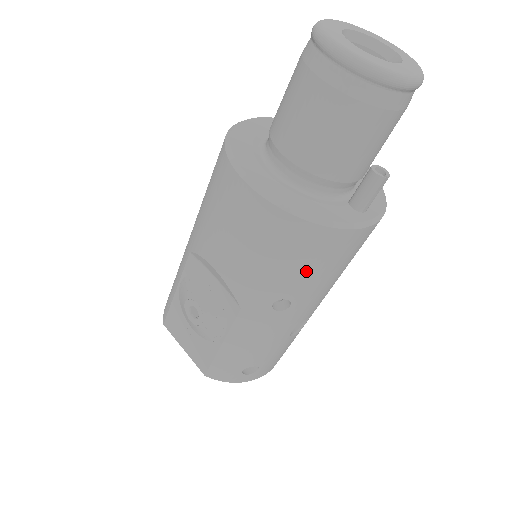
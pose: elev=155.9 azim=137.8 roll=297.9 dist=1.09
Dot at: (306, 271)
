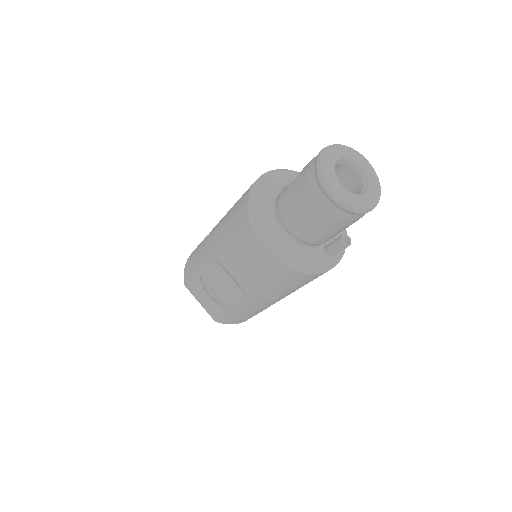
Dot at: (293, 287)
